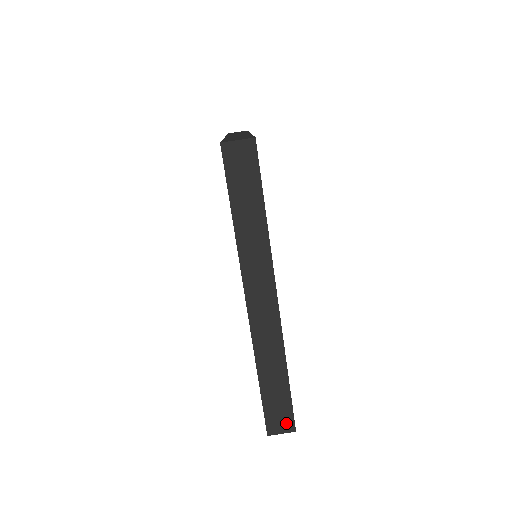
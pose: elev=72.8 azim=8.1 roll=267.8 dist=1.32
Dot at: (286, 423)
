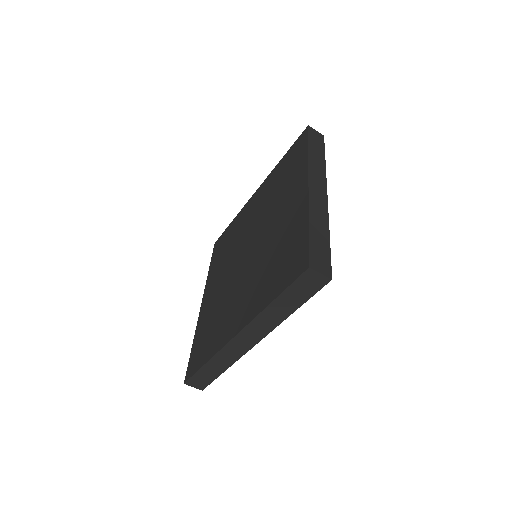
Dot at: (201, 385)
